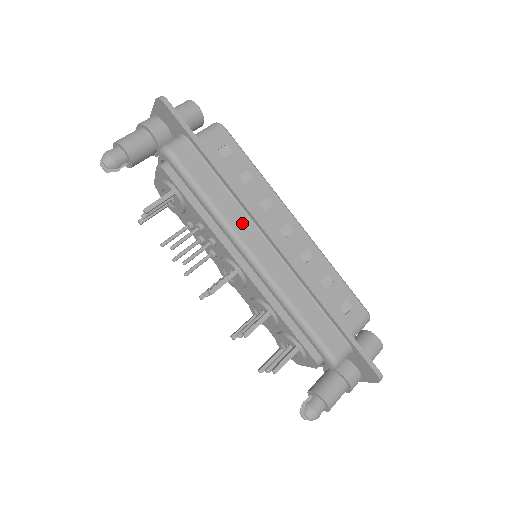
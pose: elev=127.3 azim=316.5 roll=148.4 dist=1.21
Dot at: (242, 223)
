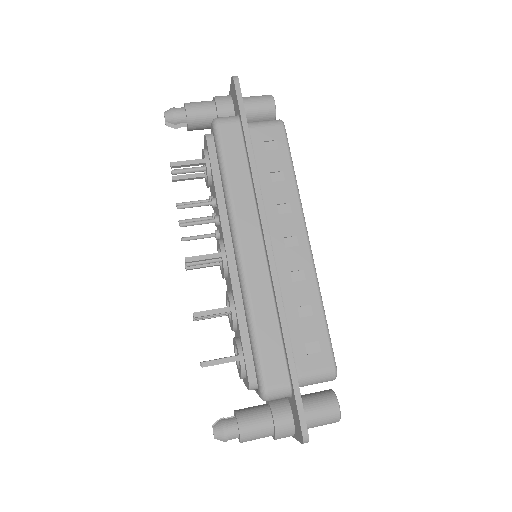
Dot at: (247, 212)
